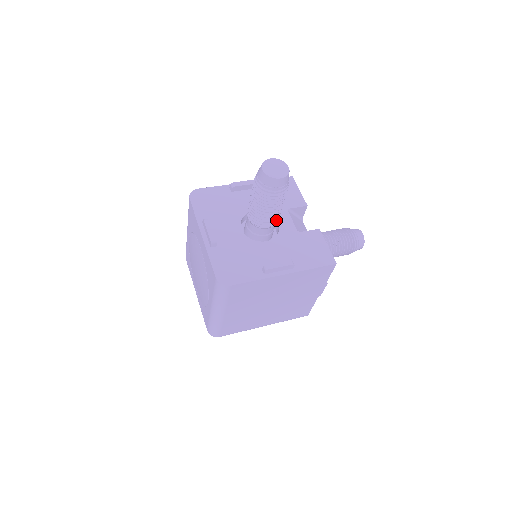
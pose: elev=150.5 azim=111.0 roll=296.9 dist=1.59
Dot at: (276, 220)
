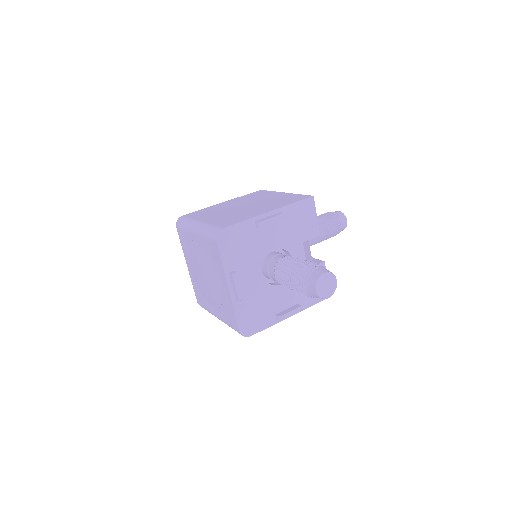
Dot at: occluded
